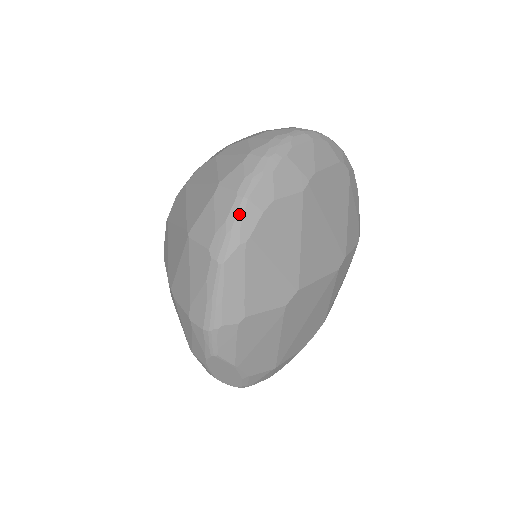
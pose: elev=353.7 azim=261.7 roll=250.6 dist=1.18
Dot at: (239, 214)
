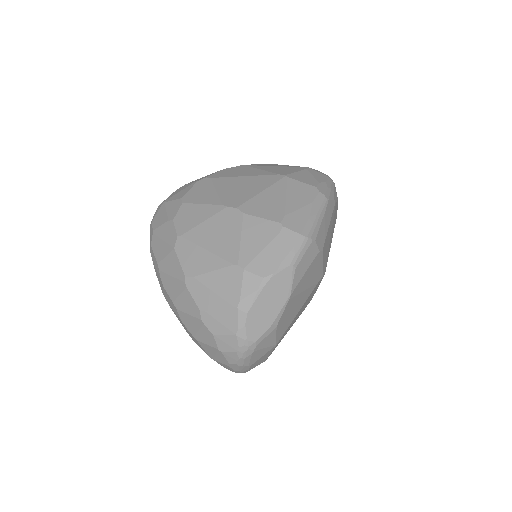
Dot at: (332, 185)
